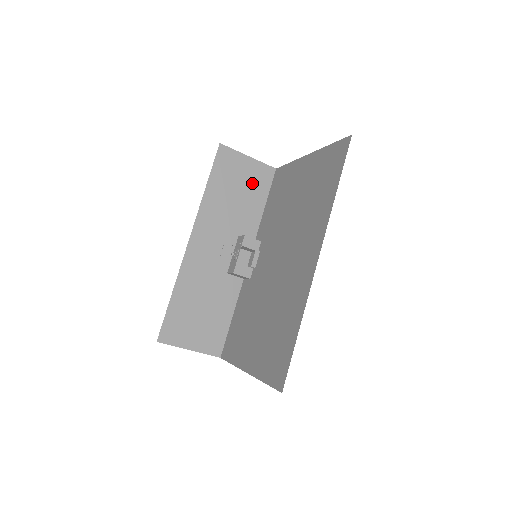
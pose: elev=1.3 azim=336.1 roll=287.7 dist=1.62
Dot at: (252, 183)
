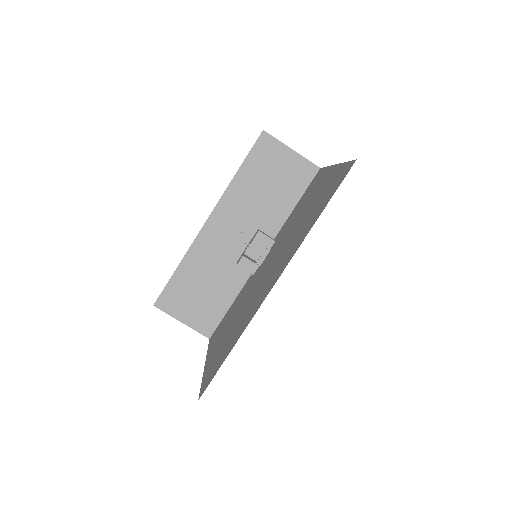
Dot at: (288, 178)
